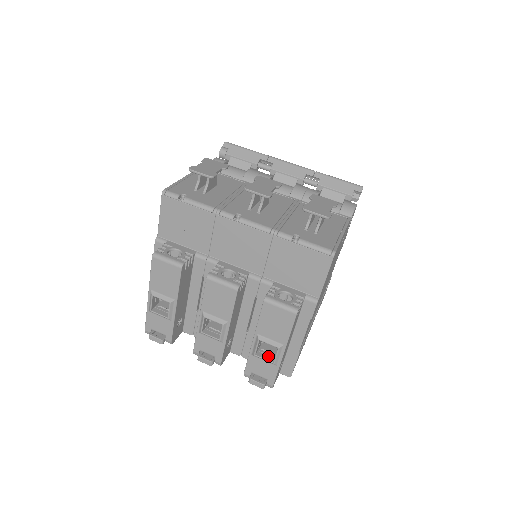
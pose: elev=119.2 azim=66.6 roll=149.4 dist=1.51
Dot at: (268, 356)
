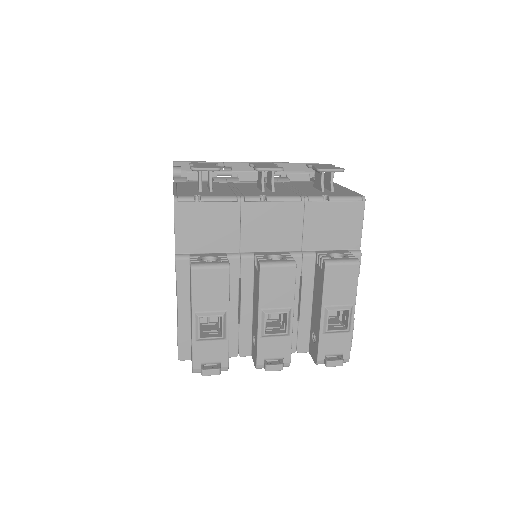
Dot at: (338, 327)
